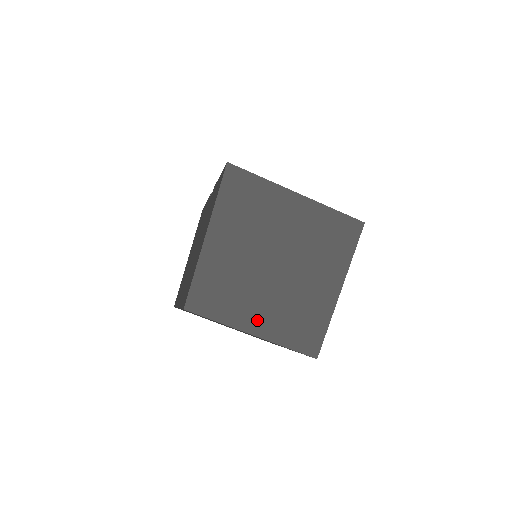
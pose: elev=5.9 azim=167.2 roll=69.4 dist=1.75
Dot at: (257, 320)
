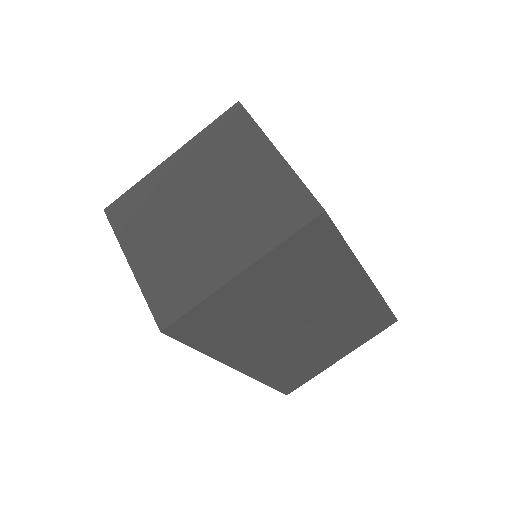
Dot at: (231, 258)
